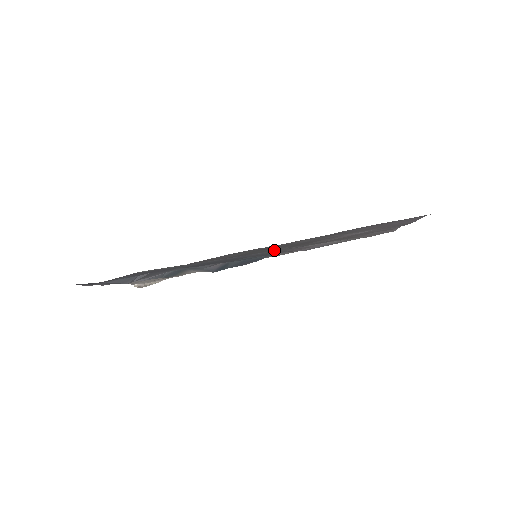
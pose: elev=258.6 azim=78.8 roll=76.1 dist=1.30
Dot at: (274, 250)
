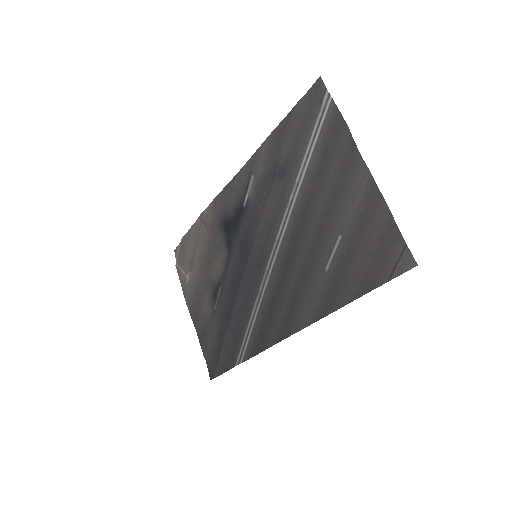
Dot at: (282, 284)
